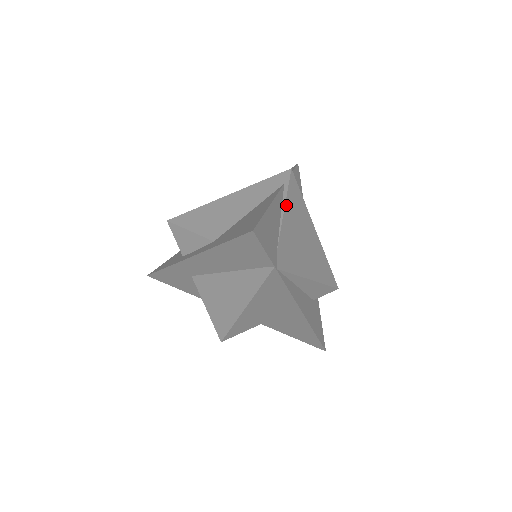
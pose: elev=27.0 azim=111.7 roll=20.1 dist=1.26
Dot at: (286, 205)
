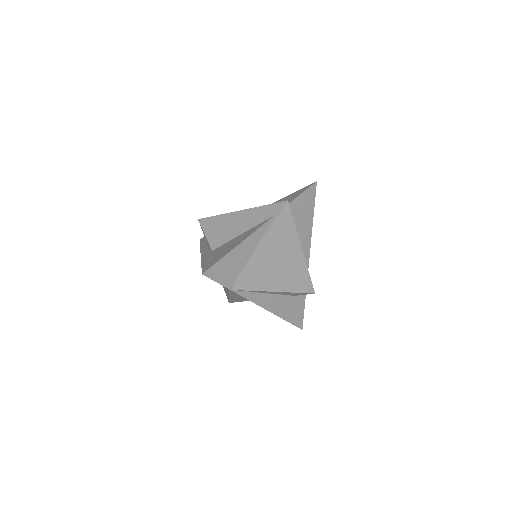
Dot at: (266, 236)
